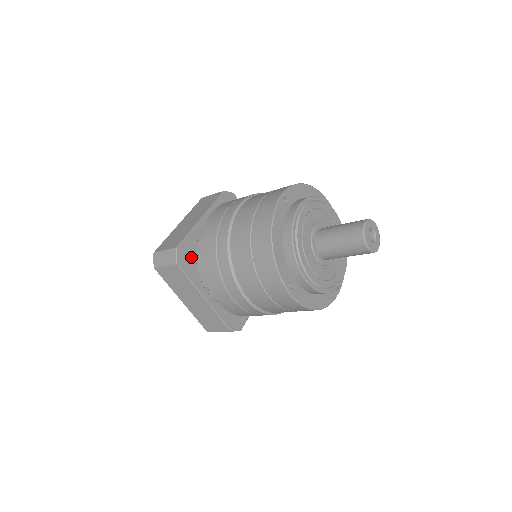
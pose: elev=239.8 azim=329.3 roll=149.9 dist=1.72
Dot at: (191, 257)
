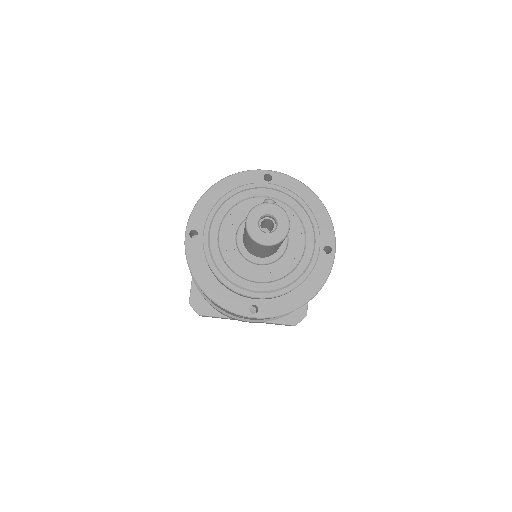
Dot at: occluded
